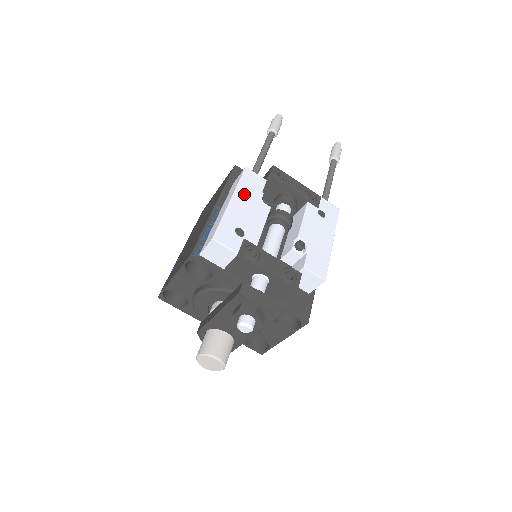
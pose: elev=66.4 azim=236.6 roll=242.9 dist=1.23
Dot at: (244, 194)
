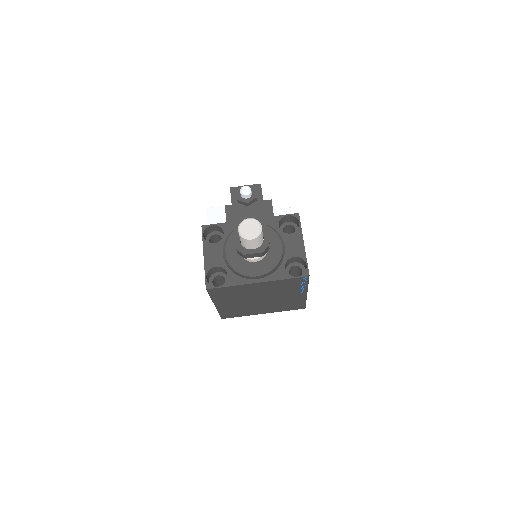
Dot at: occluded
